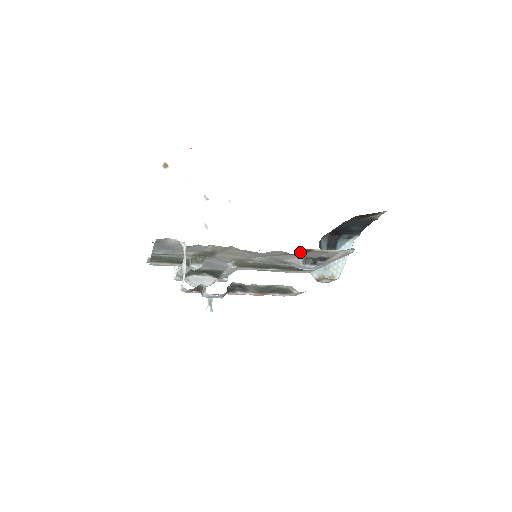
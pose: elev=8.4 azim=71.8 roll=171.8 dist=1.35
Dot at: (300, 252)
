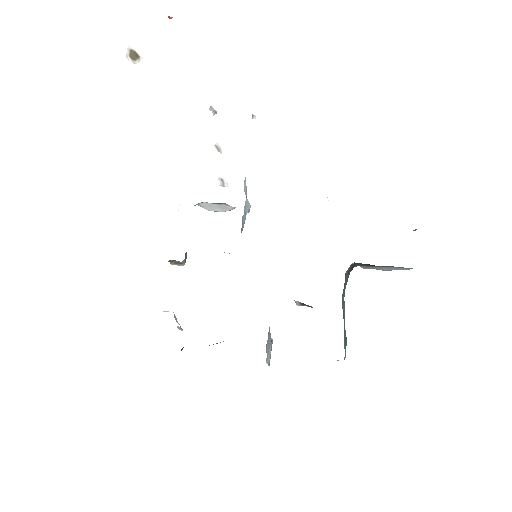
Dot at: occluded
